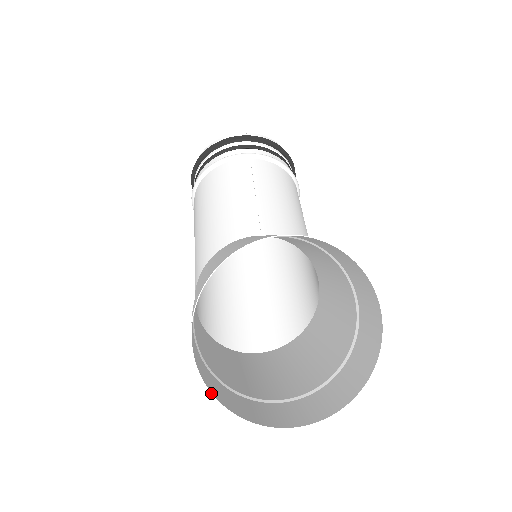
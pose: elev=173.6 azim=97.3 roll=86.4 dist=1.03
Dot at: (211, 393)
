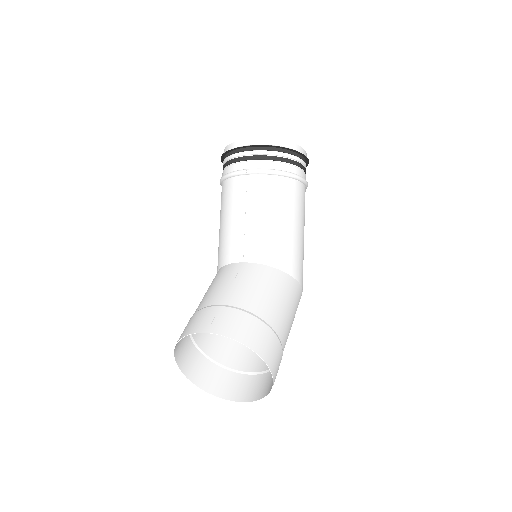
Dot at: (195, 385)
